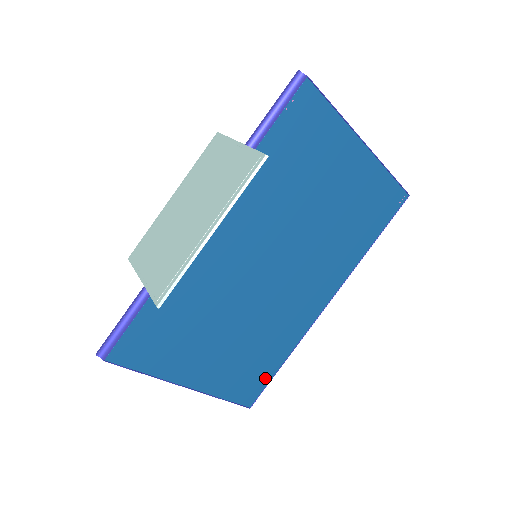
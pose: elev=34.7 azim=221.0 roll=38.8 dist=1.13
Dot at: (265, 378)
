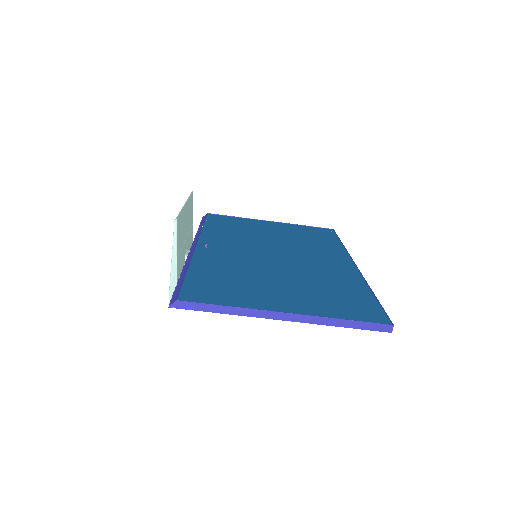
Dot at: (371, 304)
